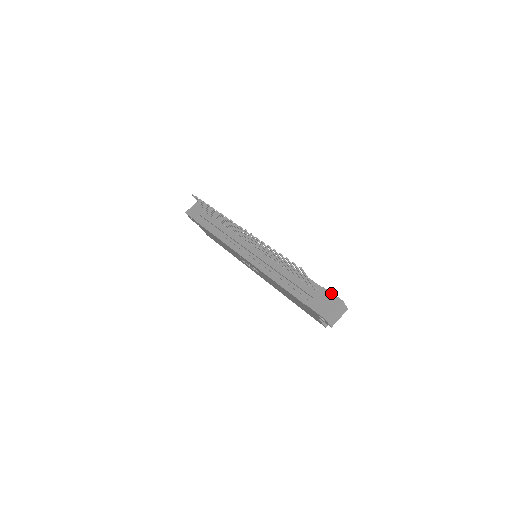
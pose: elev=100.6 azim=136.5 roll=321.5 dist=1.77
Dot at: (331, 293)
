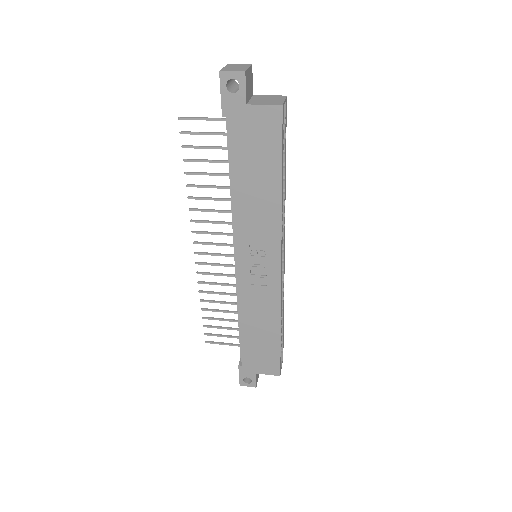
Dot at: occluded
